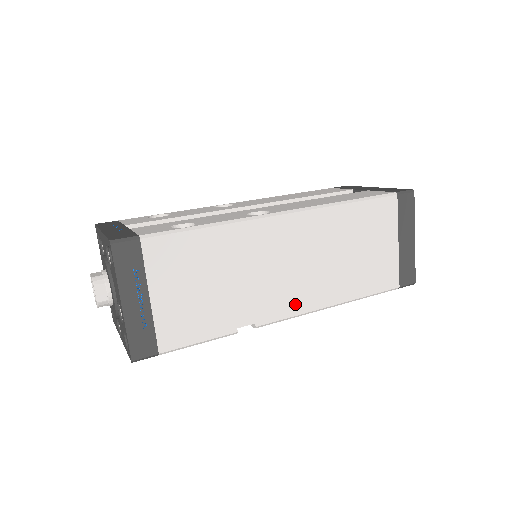
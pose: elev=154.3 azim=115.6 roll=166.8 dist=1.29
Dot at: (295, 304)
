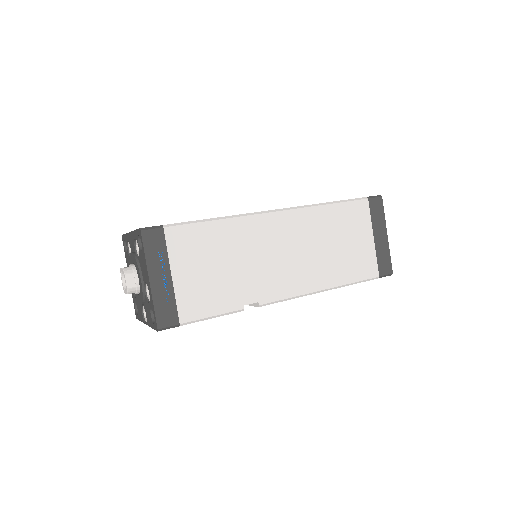
Dot at: (291, 287)
